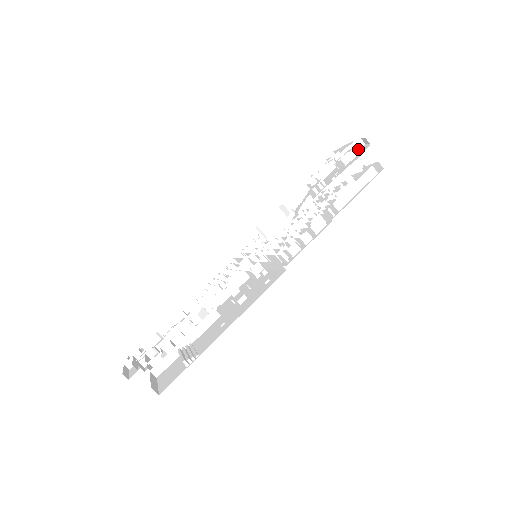
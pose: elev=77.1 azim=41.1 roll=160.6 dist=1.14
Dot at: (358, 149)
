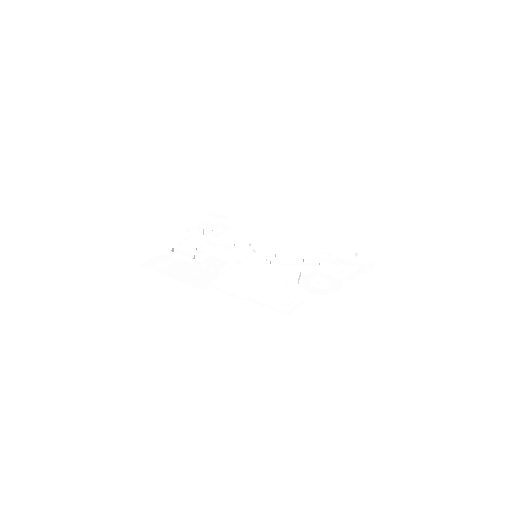
Dot at: (340, 285)
